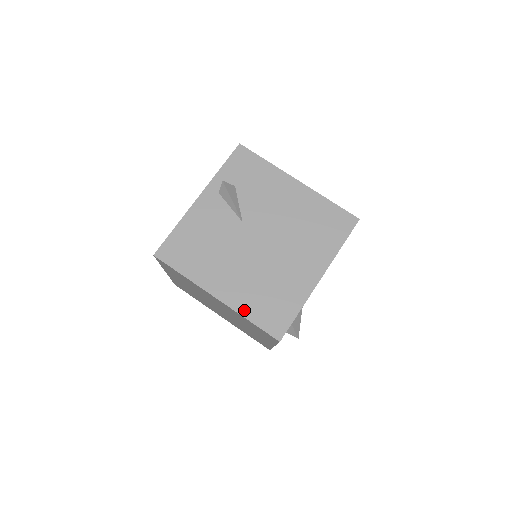
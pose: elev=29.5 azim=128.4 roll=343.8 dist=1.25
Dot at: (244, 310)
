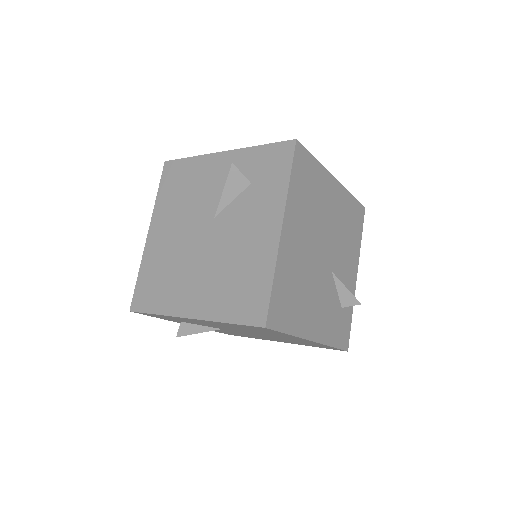
Dot at: (305, 345)
